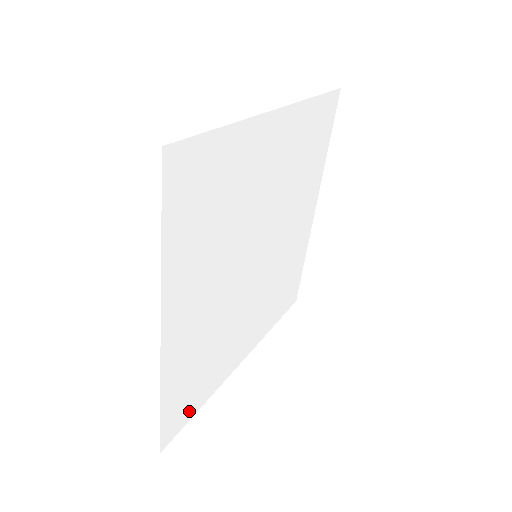
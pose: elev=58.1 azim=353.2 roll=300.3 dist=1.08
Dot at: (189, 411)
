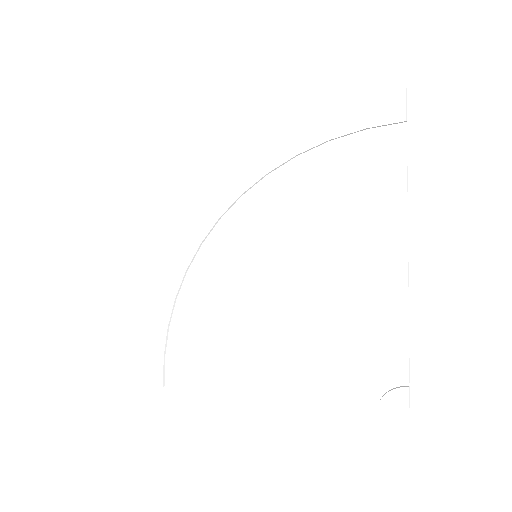
Dot at: (154, 346)
